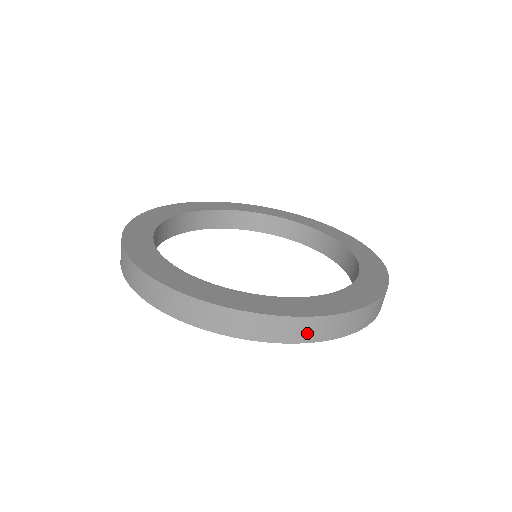
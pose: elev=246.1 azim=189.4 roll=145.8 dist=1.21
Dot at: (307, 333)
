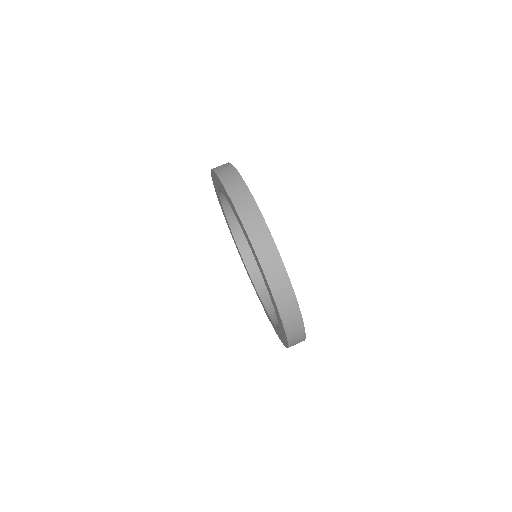
Dot at: (279, 290)
